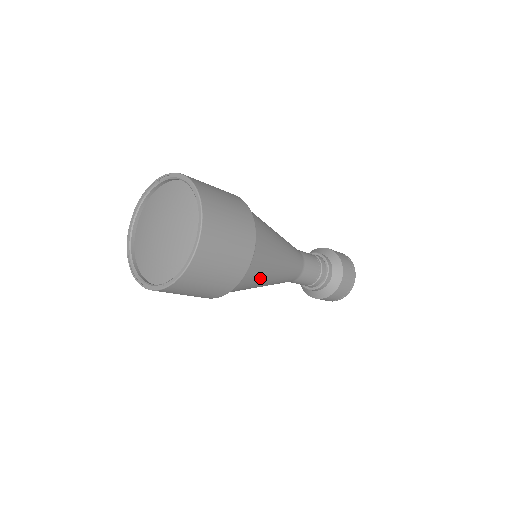
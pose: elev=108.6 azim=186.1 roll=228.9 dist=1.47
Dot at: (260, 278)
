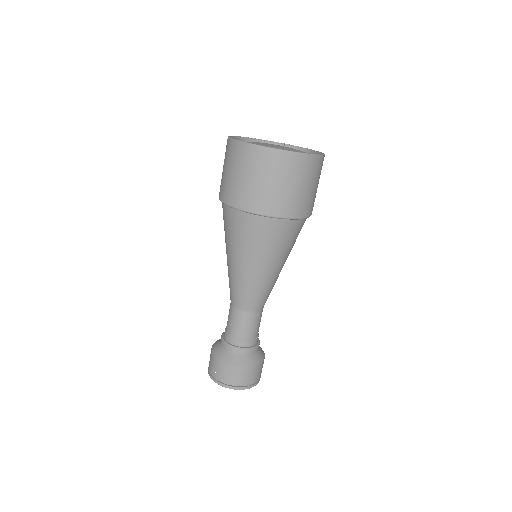
Dot at: (270, 249)
